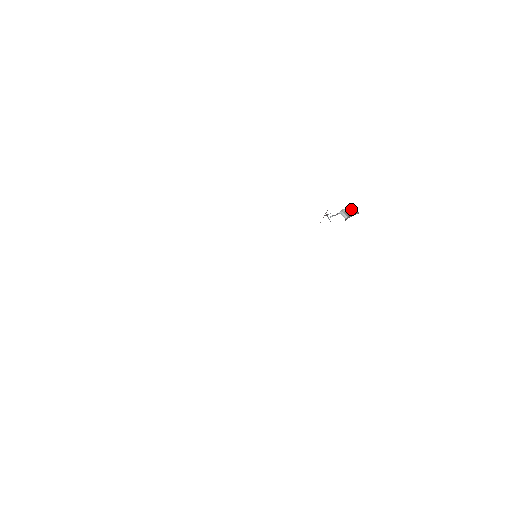
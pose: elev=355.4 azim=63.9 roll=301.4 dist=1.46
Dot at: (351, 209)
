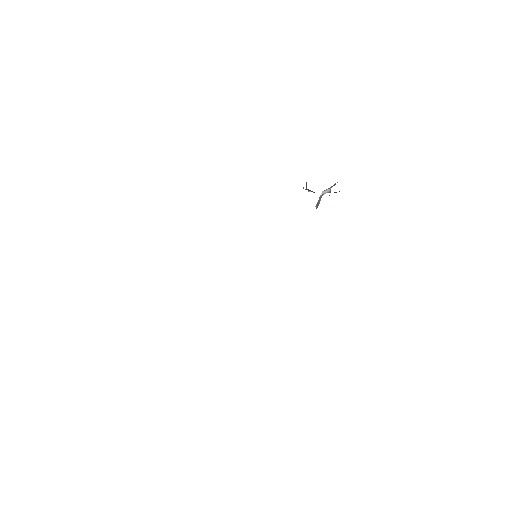
Dot at: (330, 187)
